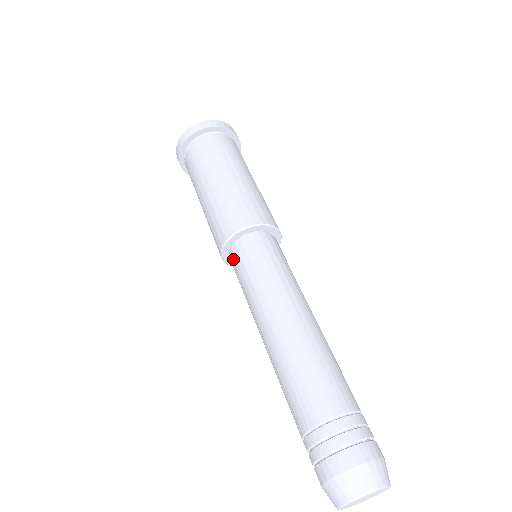
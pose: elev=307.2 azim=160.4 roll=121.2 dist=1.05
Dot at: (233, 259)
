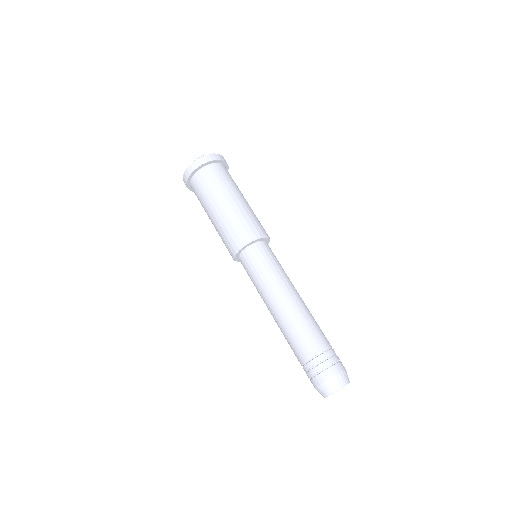
Dot at: (244, 261)
